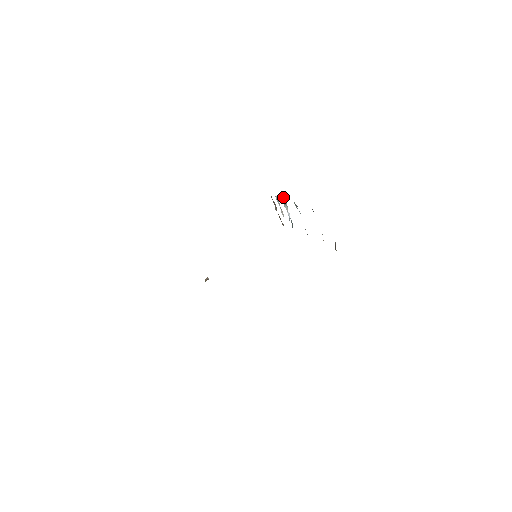
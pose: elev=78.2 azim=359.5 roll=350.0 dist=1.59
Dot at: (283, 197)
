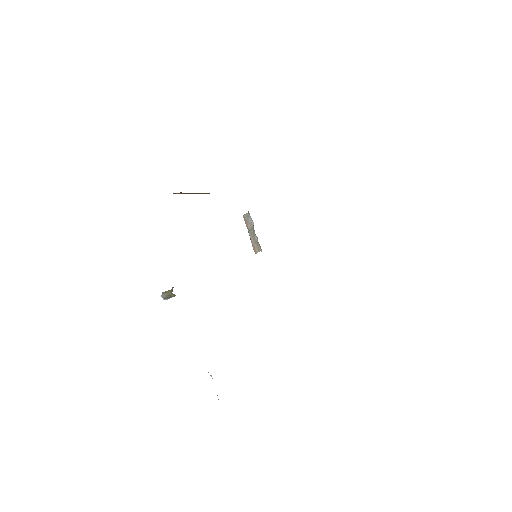
Dot at: occluded
